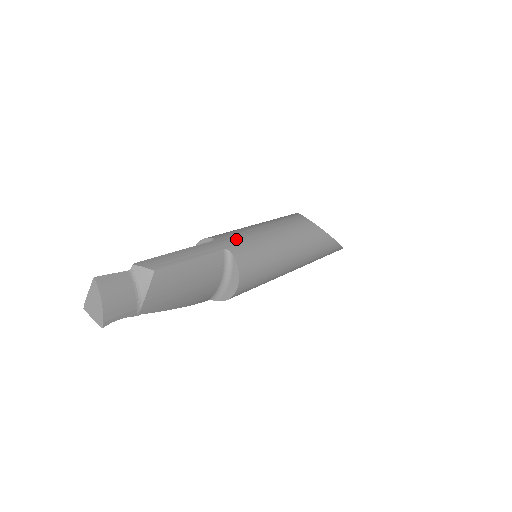
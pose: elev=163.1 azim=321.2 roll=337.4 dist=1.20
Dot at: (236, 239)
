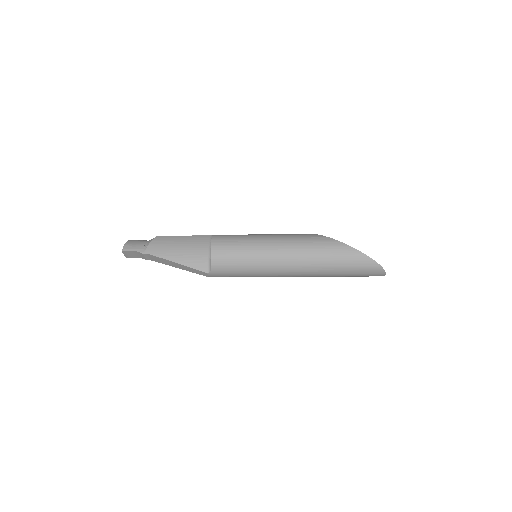
Dot at: occluded
